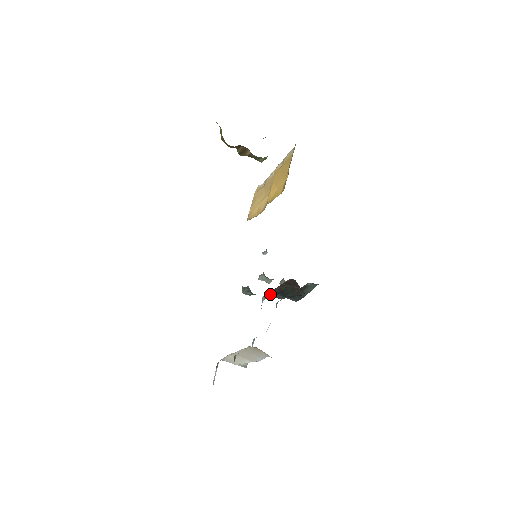
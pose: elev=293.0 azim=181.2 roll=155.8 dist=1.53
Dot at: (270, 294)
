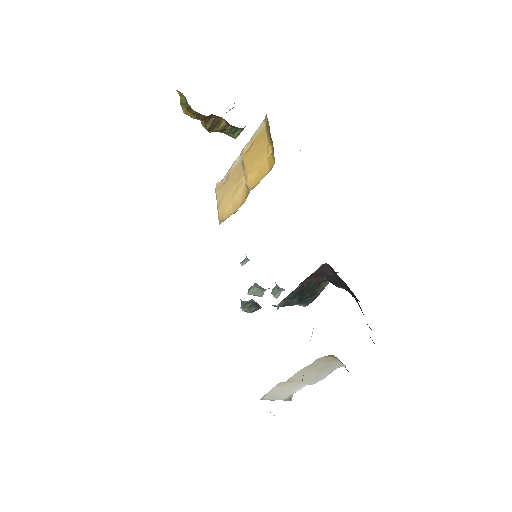
Dot at: (284, 300)
